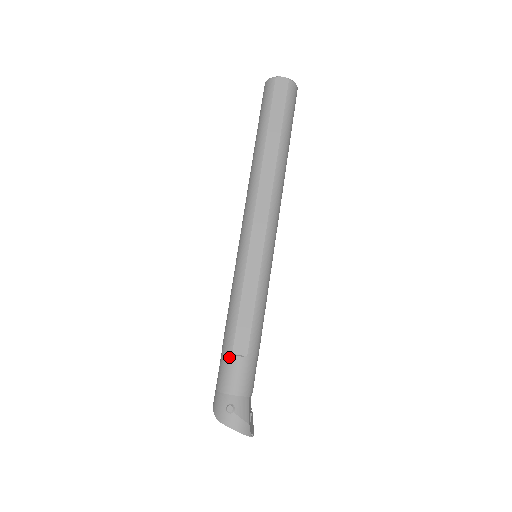
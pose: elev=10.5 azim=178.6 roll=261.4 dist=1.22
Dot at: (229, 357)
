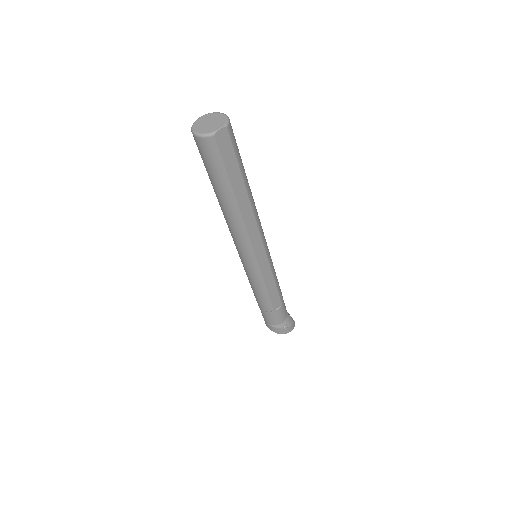
Dot at: (273, 313)
